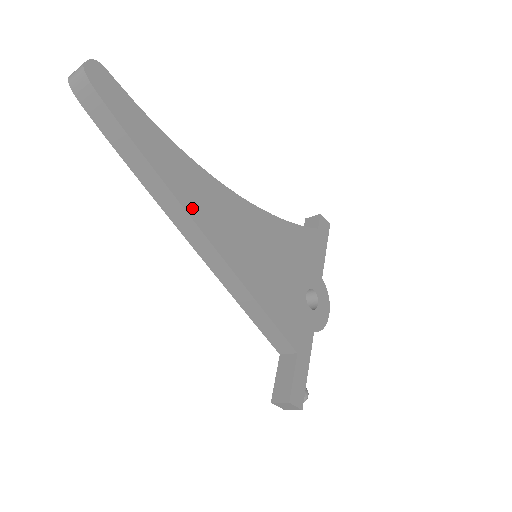
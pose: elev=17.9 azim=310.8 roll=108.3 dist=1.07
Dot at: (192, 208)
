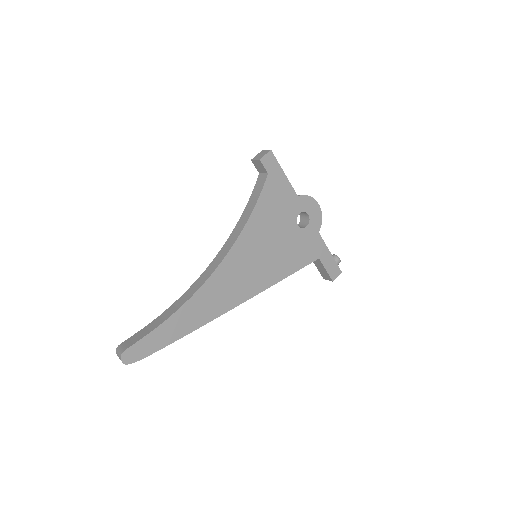
Dot at: (216, 312)
